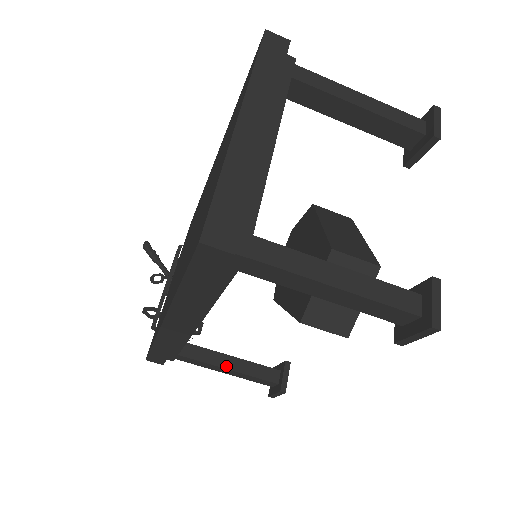
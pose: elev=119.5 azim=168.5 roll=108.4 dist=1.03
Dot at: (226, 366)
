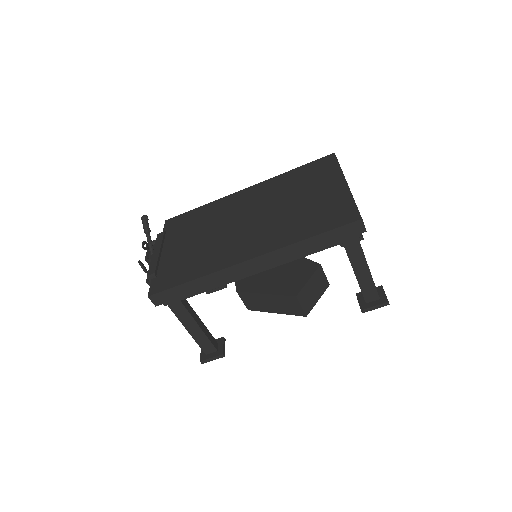
Dot at: (198, 323)
